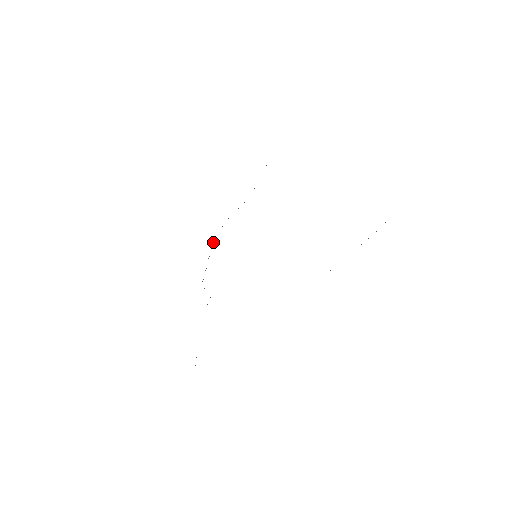
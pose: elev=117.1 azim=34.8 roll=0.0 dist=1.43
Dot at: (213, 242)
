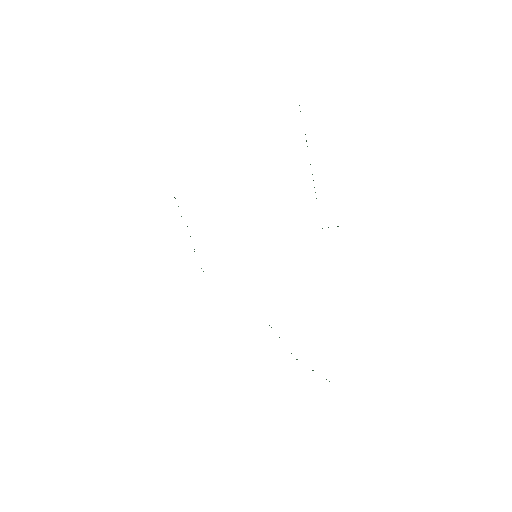
Dot at: occluded
